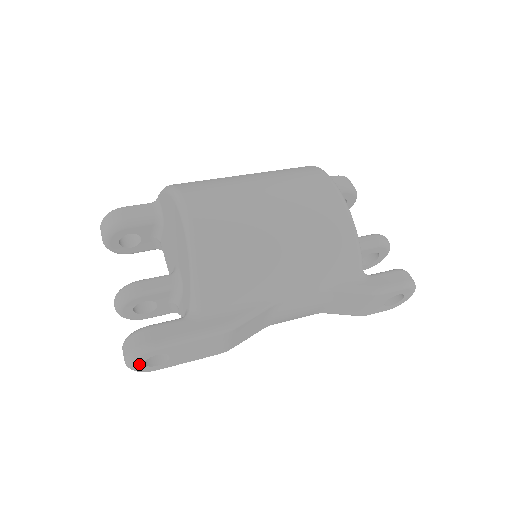
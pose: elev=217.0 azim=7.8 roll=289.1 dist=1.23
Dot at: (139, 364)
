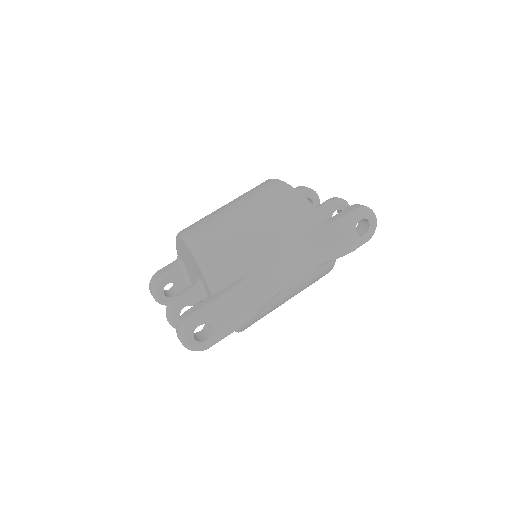
Dot at: (191, 340)
